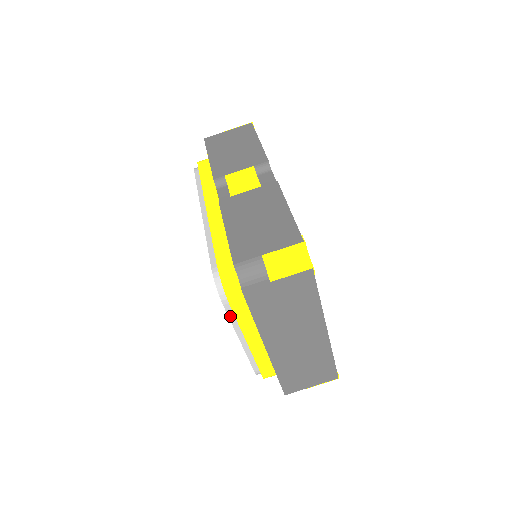
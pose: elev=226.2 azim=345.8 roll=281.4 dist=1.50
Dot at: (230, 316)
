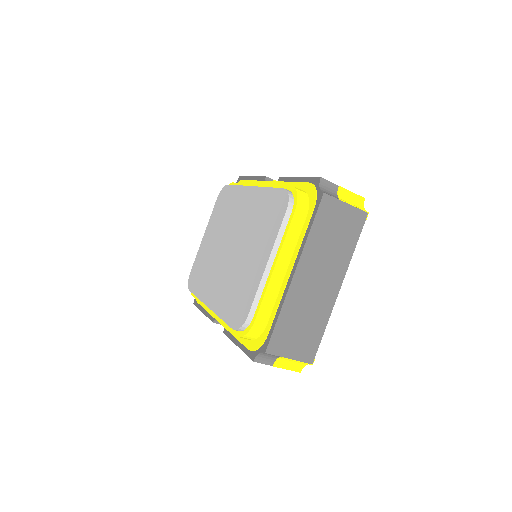
Dot at: (282, 227)
